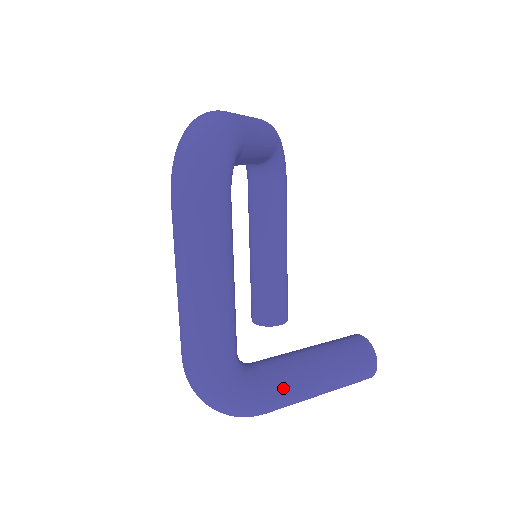
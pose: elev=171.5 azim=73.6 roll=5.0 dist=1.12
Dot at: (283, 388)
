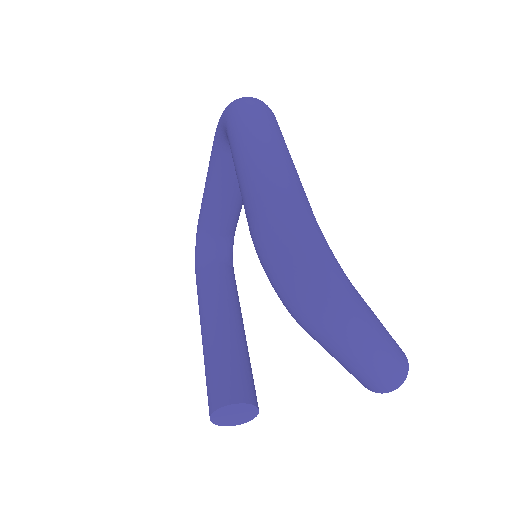
Dot at: occluded
